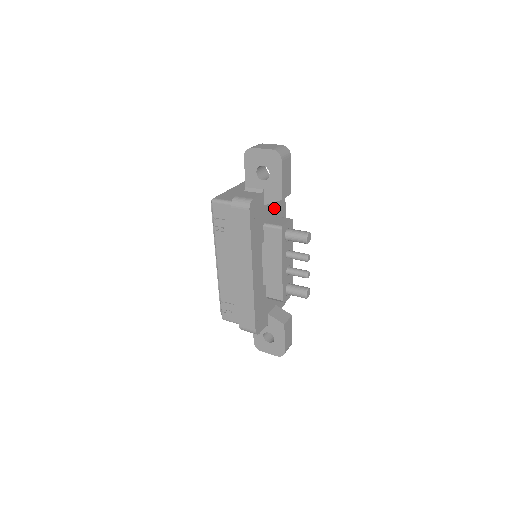
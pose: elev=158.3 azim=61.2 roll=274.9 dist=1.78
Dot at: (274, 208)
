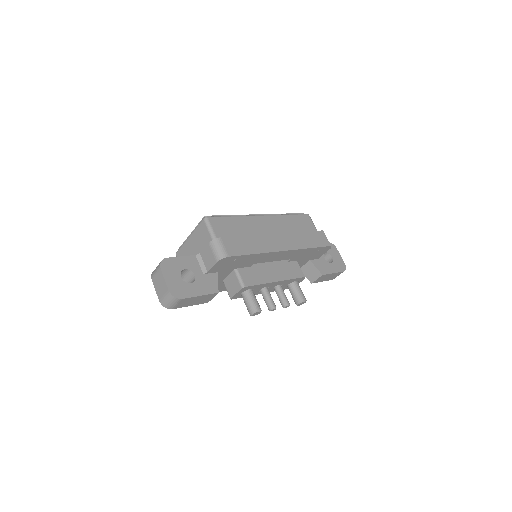
Dot at: (228, 269)
